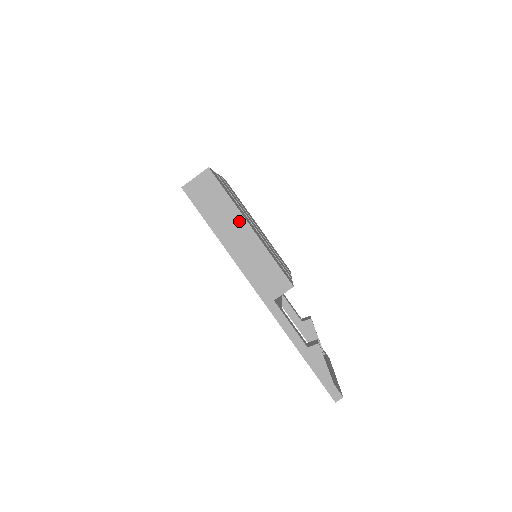
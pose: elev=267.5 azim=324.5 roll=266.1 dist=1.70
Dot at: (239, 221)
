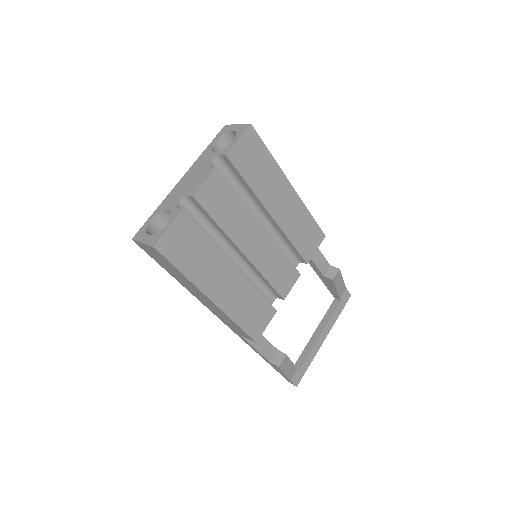
Dot at: (198, 291)
